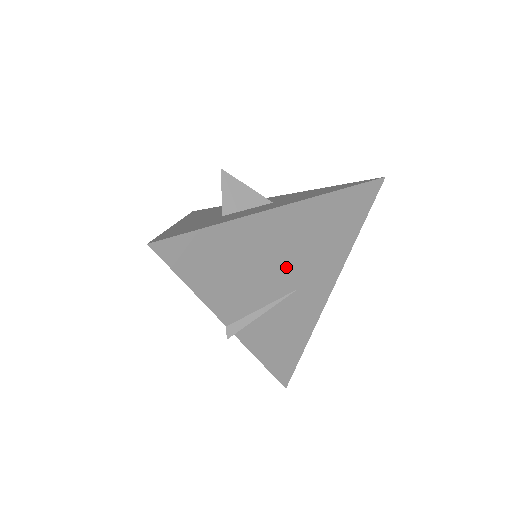
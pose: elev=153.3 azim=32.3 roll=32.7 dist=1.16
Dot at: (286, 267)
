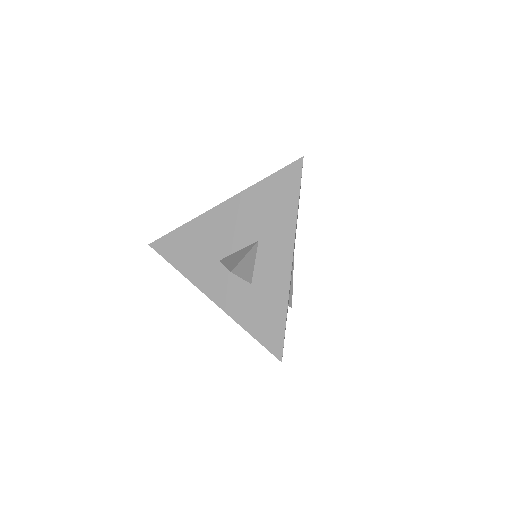
Dot at: occluded
